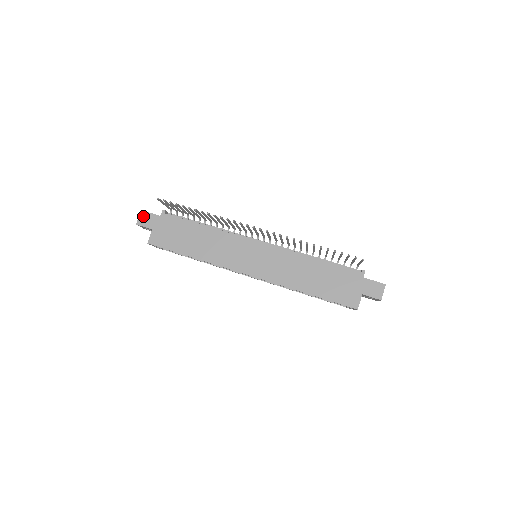
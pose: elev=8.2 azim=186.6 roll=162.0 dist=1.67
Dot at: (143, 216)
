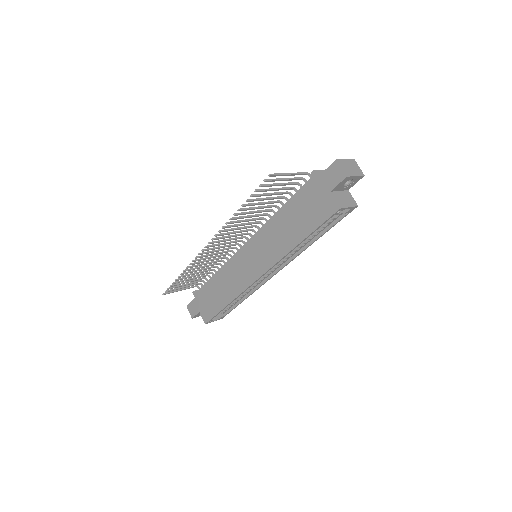
Dot at: (190, 309)
